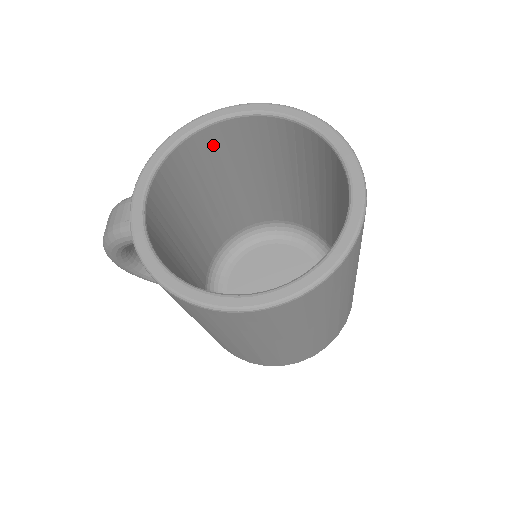
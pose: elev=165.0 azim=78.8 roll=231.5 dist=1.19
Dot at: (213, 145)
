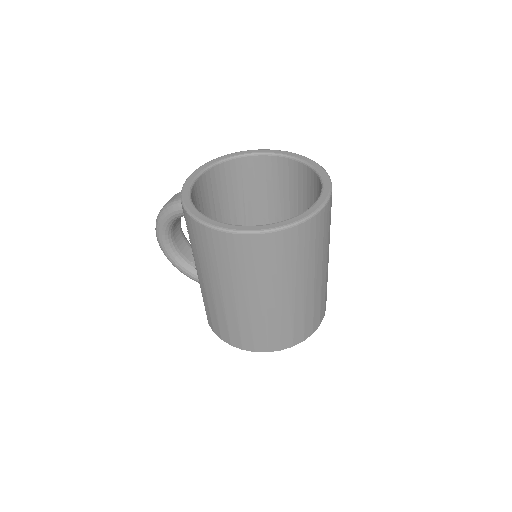
Dot at: (246, 172)
